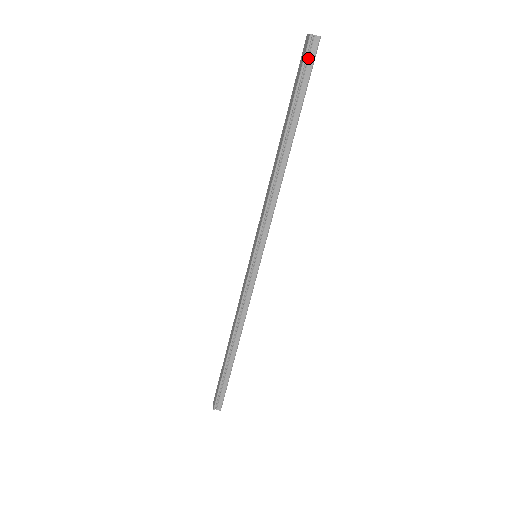
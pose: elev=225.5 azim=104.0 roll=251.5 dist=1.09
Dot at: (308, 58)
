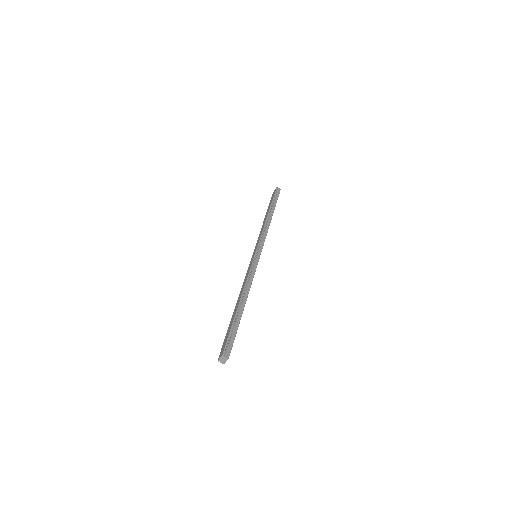
Dot at: (277, 193)
